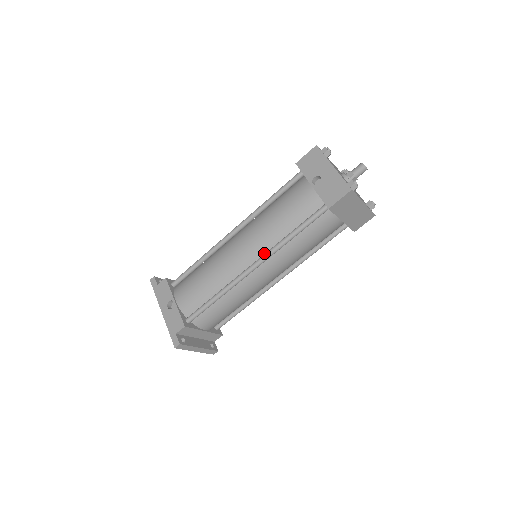
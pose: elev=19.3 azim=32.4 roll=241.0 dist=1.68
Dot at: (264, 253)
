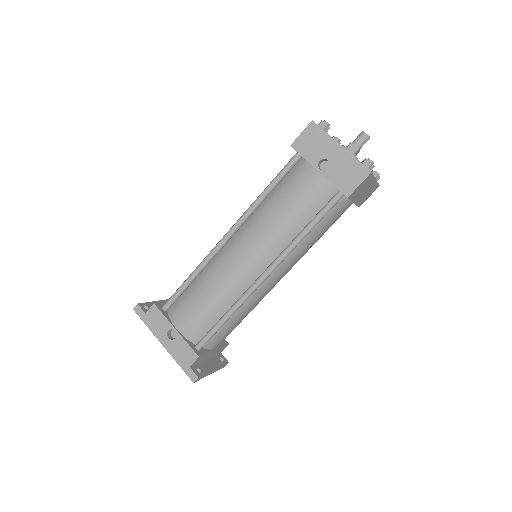
Dot at: (275, 257)
